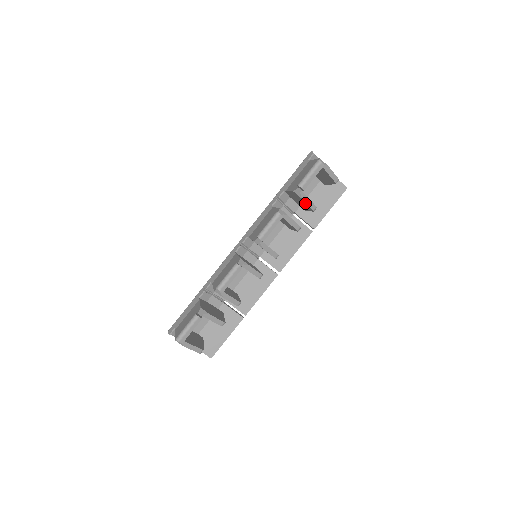
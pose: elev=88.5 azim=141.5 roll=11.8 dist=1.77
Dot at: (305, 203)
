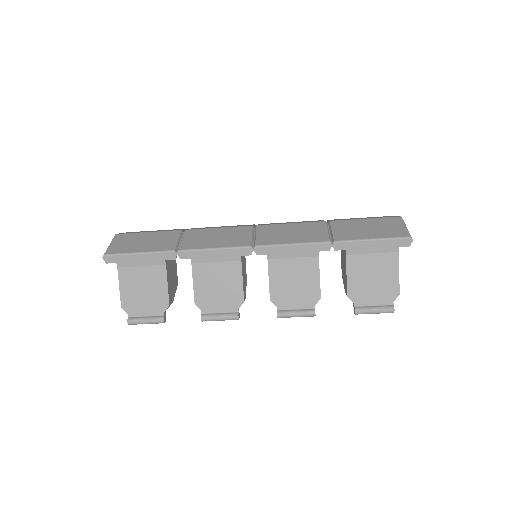
Dot at: (344, 282)
